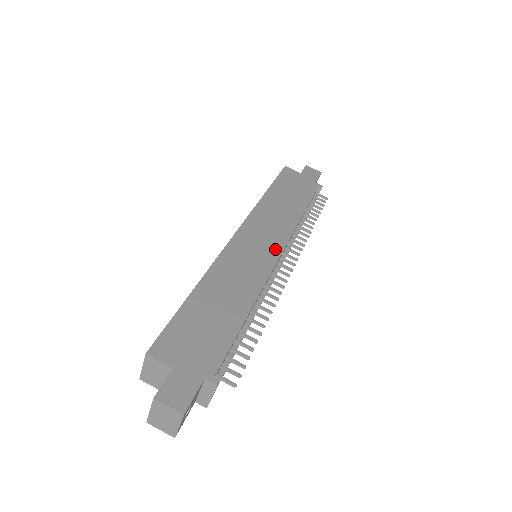
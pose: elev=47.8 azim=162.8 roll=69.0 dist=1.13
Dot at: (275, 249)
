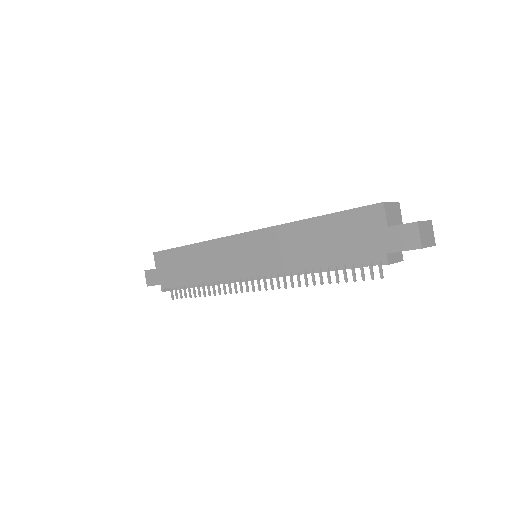
Dot at: (251, 270)
